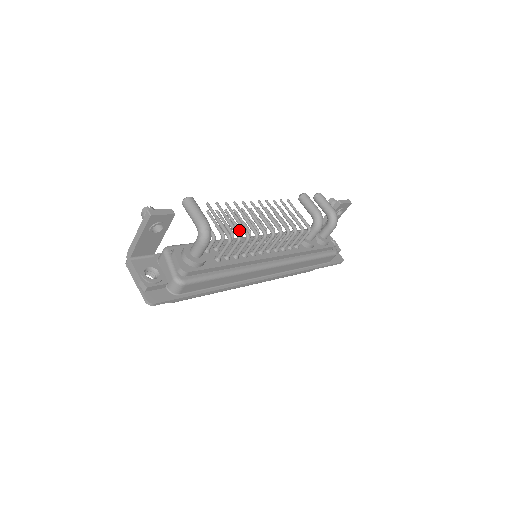
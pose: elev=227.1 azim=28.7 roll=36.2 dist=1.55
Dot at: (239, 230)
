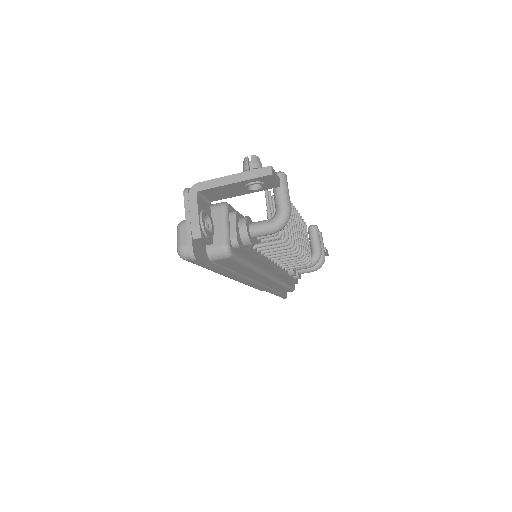
Dot at: (281, 230)
